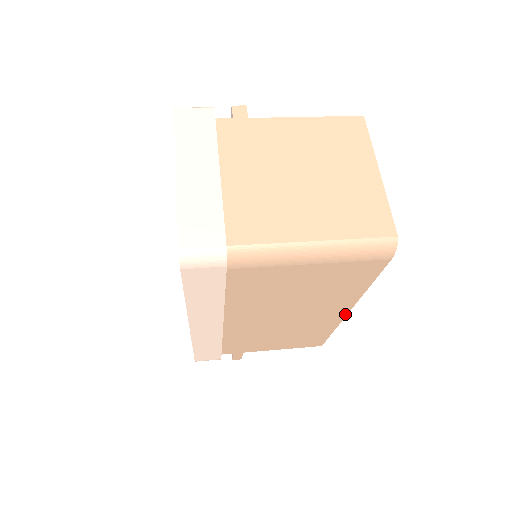
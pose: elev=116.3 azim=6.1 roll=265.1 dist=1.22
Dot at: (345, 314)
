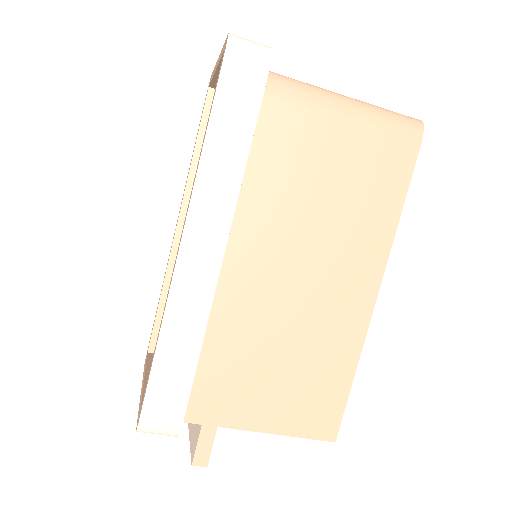
Dot at: (372, 302)
